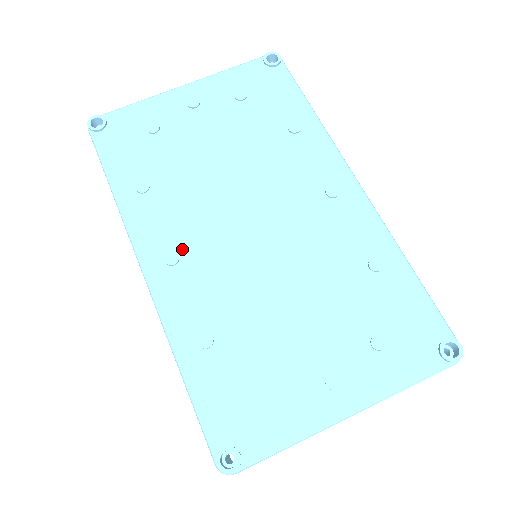
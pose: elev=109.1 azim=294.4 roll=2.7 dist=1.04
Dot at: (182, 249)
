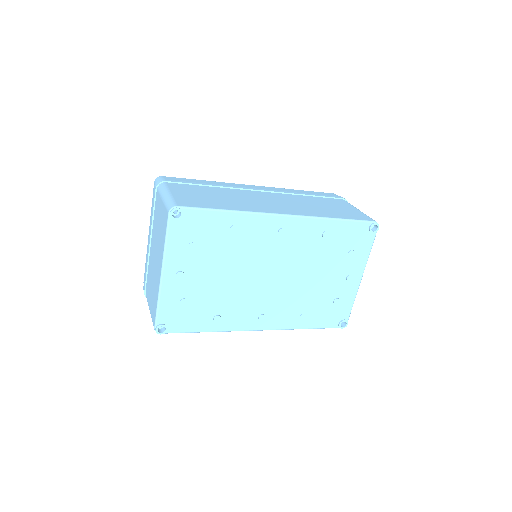
Dot at: (260, 312)
